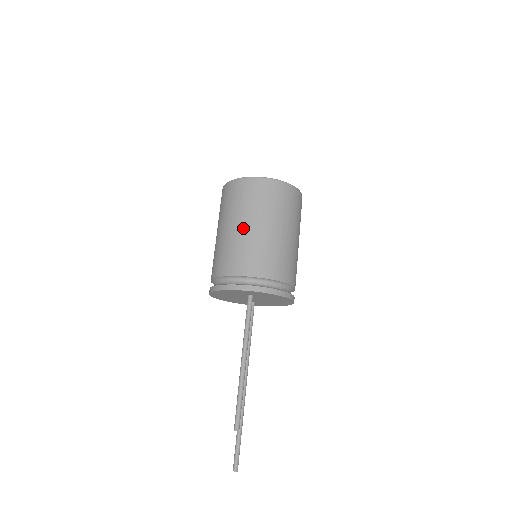
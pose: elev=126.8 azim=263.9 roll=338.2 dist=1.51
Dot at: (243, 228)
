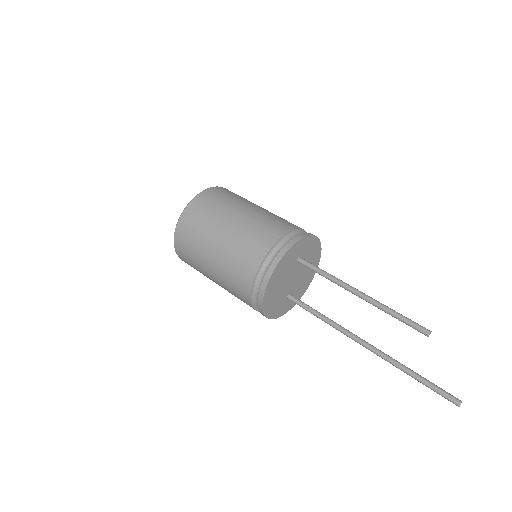
Dot at: (242, 214)
